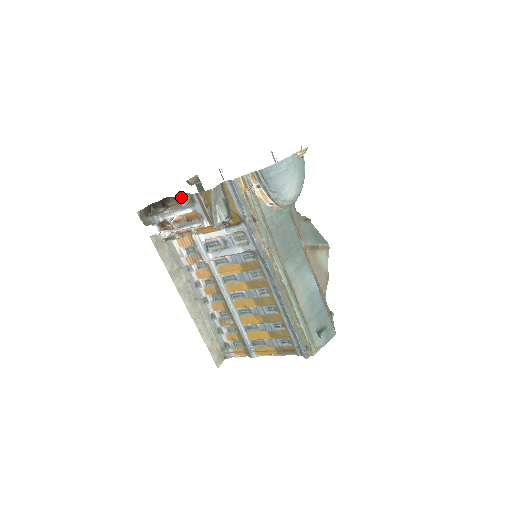
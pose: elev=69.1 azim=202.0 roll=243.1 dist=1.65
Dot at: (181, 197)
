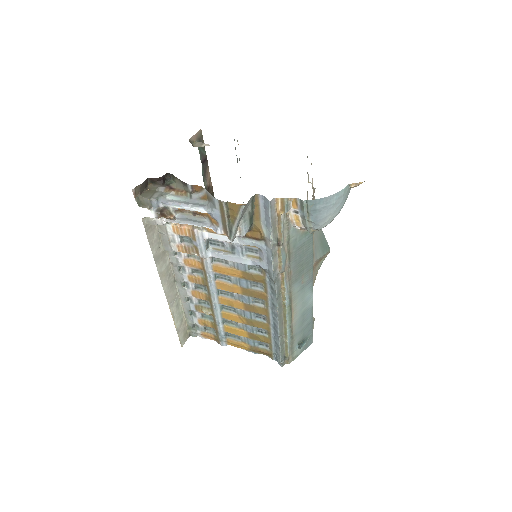
Dot at: (193, 187)
